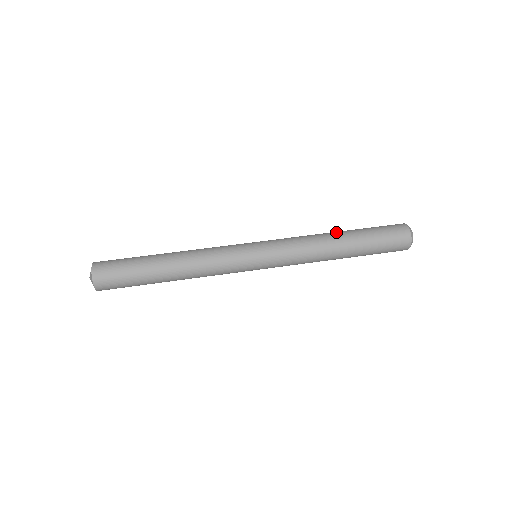
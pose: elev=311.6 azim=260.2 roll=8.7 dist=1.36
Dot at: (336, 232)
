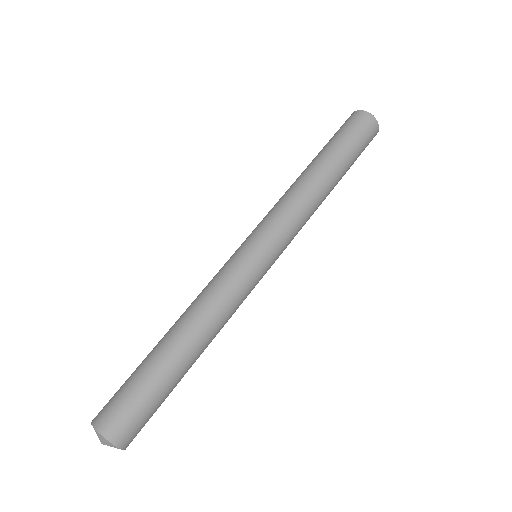
Dot at: (315, 169)
